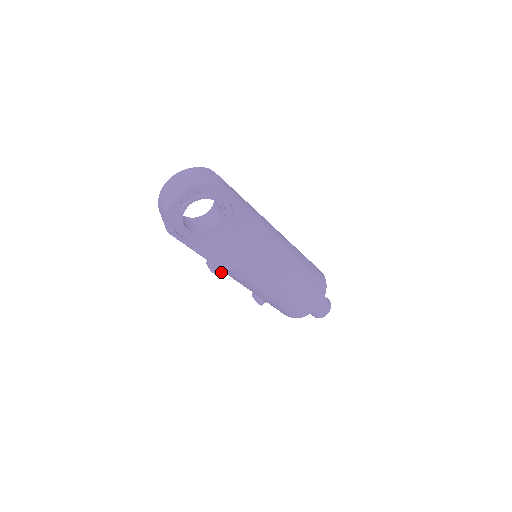
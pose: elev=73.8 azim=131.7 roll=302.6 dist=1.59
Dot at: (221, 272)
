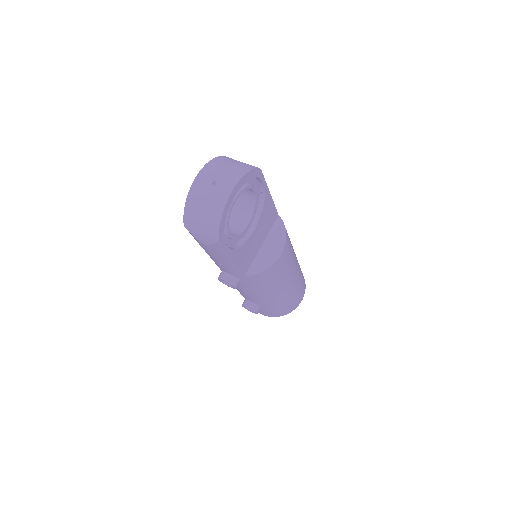
Dot at: (238, 283)
